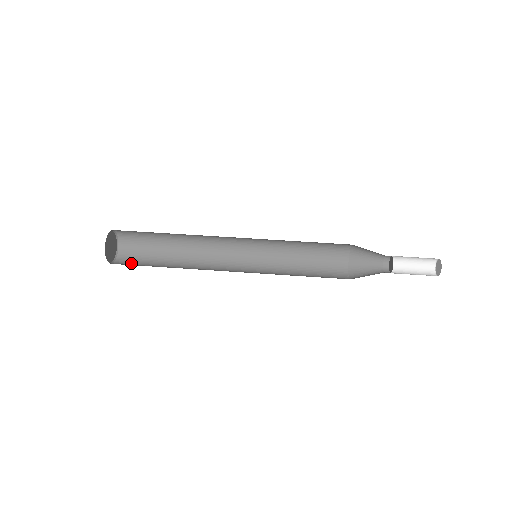
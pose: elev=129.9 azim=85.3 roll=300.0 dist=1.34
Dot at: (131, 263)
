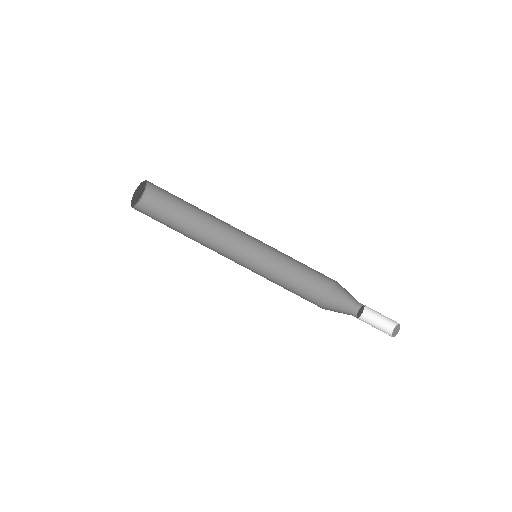
Dot at: (154, 208)
